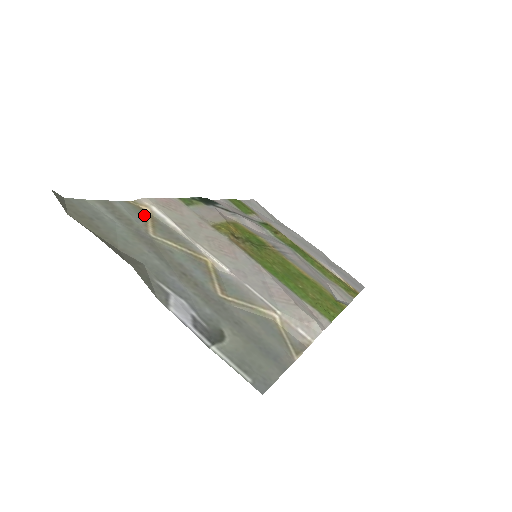
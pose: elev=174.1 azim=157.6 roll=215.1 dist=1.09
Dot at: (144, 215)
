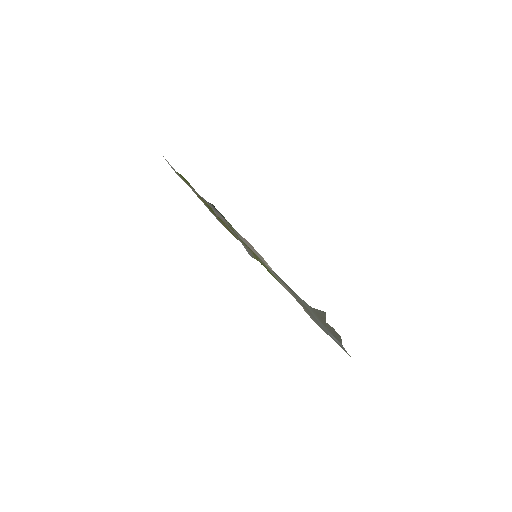
Dot at: (276, 275)
